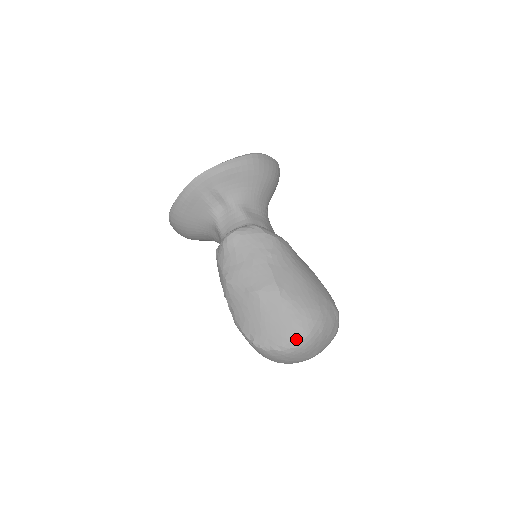
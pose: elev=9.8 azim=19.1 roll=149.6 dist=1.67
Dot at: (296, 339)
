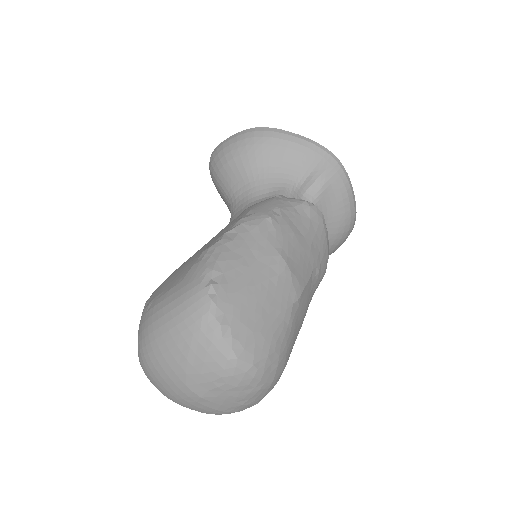
Dot at: (251, 353)
